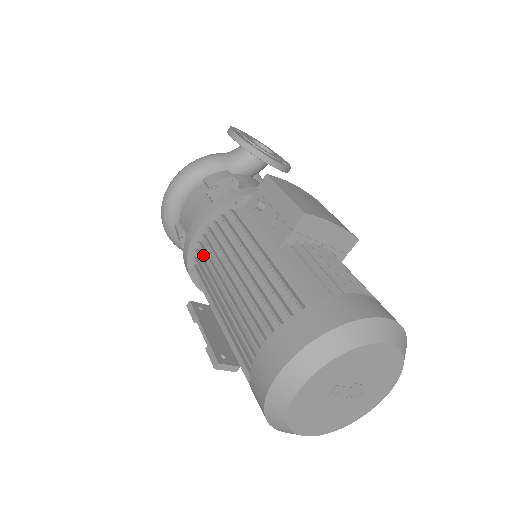
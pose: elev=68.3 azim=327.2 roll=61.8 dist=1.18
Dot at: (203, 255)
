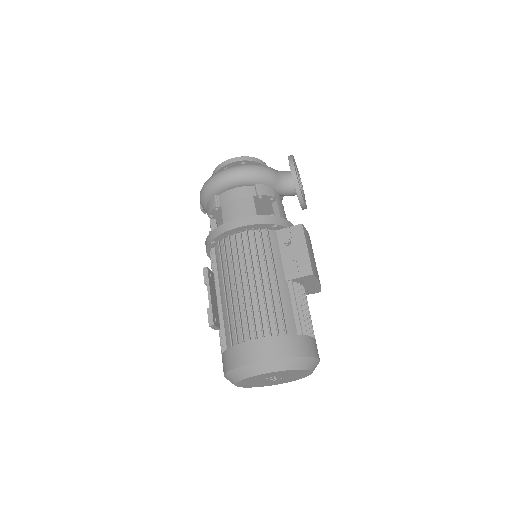
Dot at: (232, 244)
